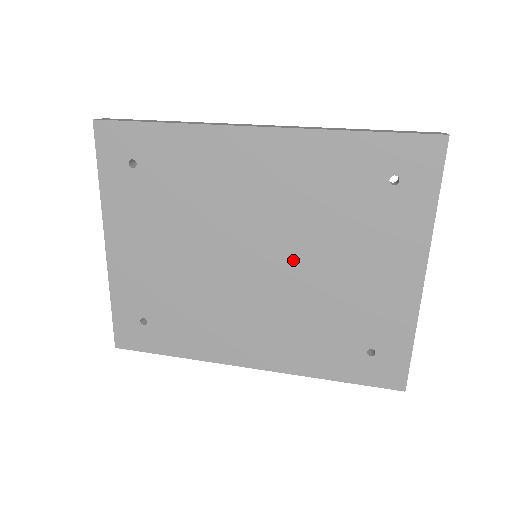
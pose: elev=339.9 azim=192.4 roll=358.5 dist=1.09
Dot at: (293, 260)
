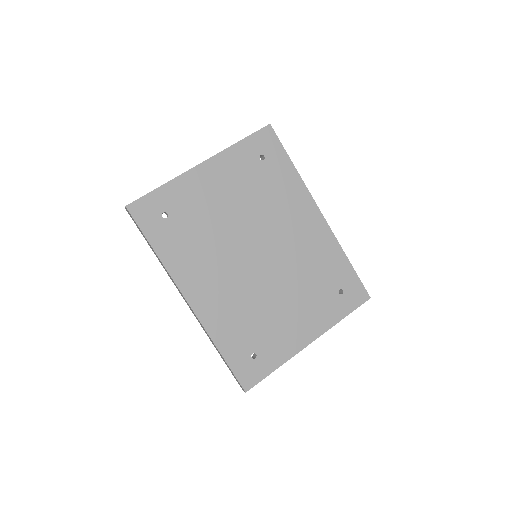
Dot at: (273, 276)
